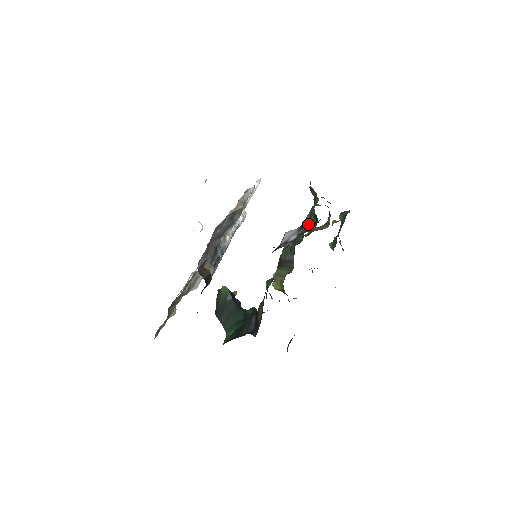
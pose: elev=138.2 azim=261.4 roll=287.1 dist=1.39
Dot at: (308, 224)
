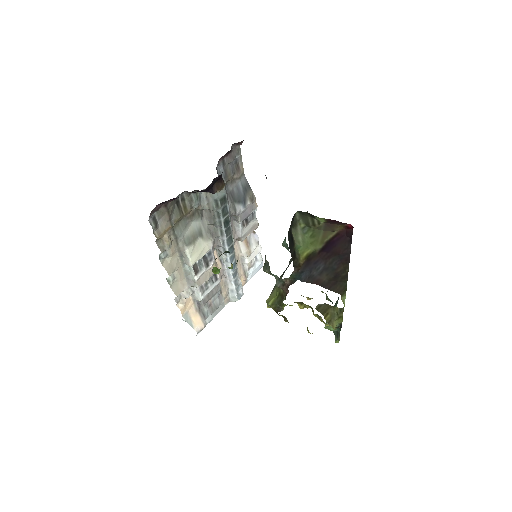
Dot at: occluded
